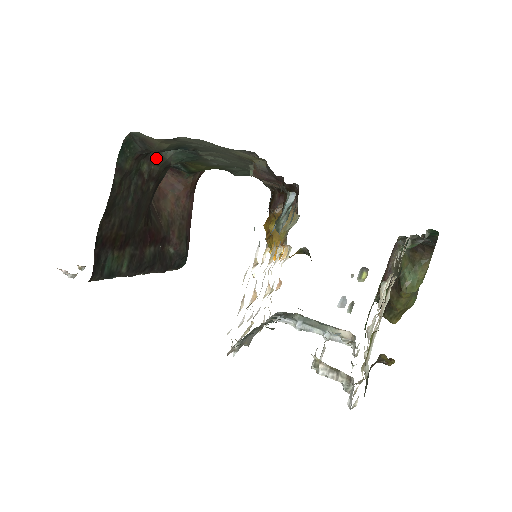
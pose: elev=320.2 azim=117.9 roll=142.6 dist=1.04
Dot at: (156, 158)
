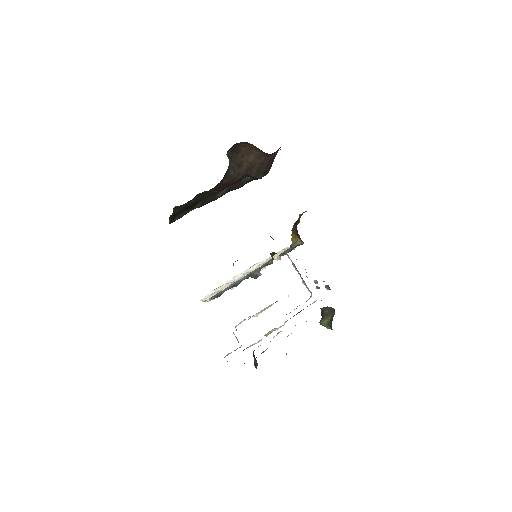
Dot at: occluded
